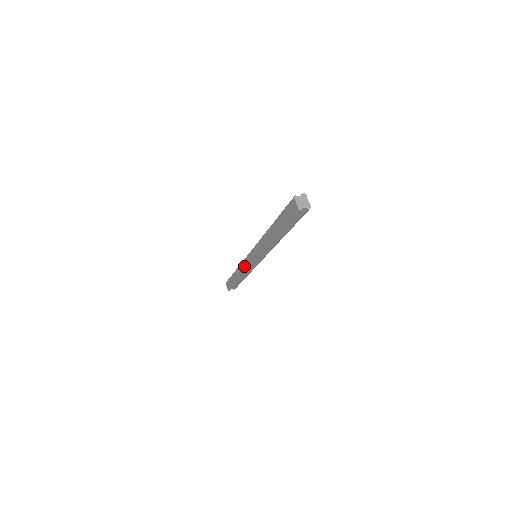
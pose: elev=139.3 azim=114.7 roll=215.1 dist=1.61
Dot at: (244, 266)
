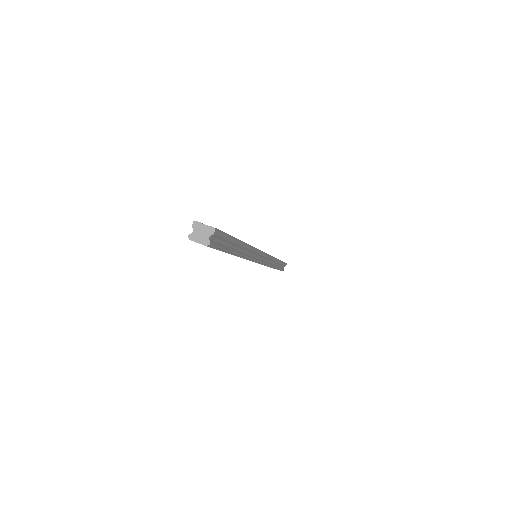
Dot at: occluded
